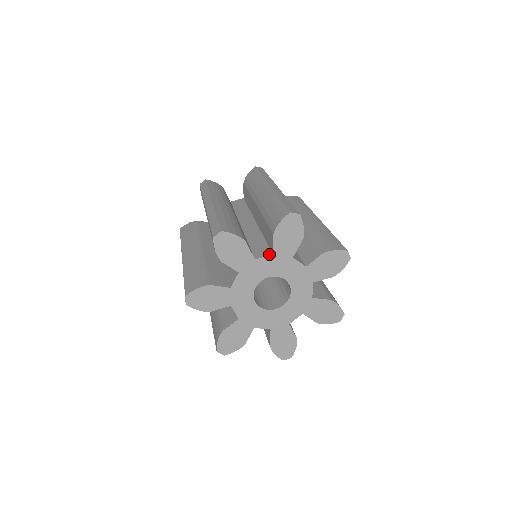
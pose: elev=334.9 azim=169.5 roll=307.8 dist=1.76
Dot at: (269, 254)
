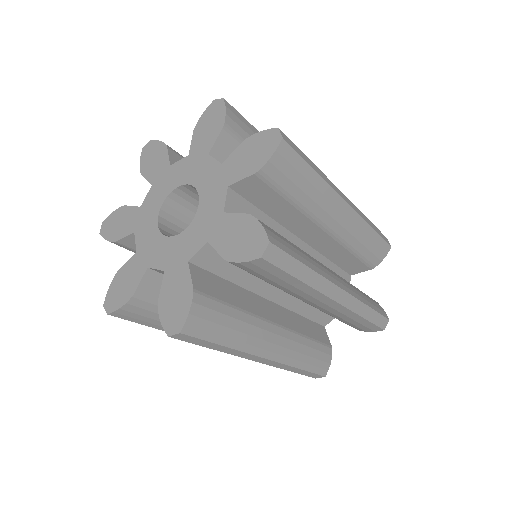
Dot at: (222, 163)
